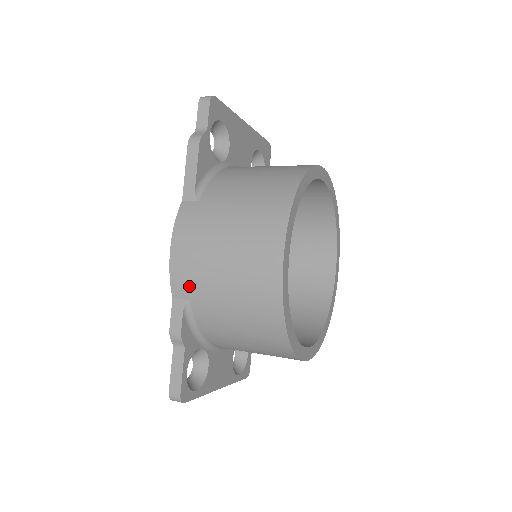
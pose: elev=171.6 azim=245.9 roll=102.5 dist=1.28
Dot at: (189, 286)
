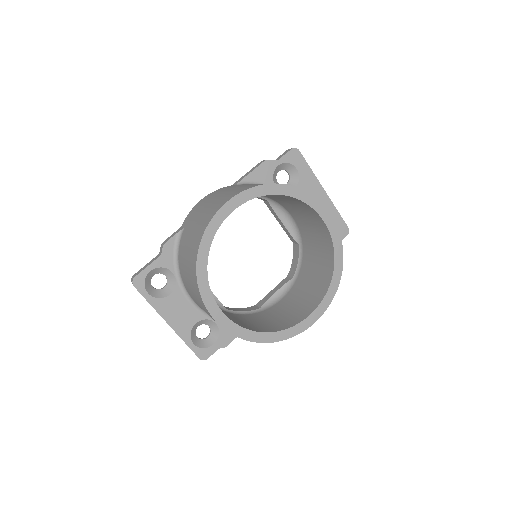
Dot at: (189, 219)
